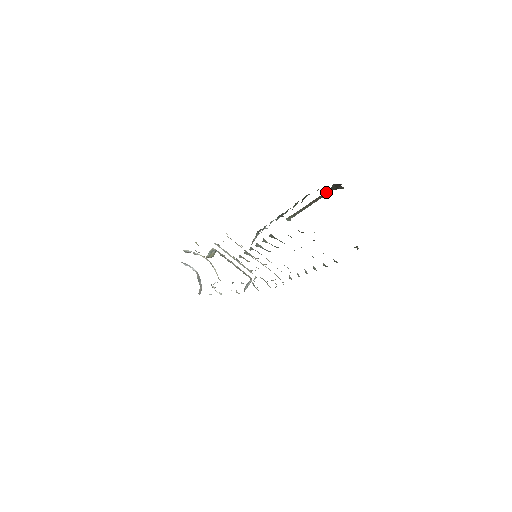
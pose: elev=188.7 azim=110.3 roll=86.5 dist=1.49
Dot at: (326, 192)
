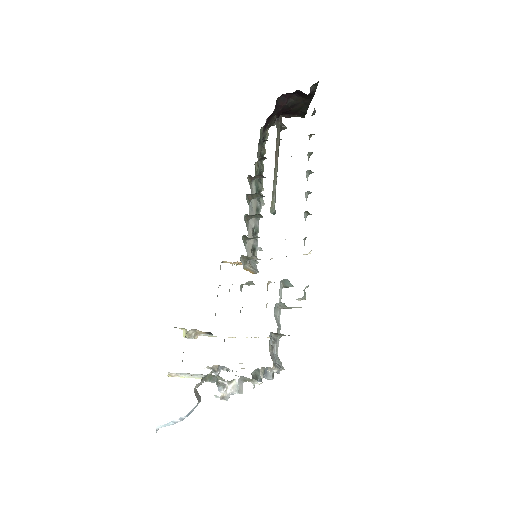
Dot at: (277, 137)
